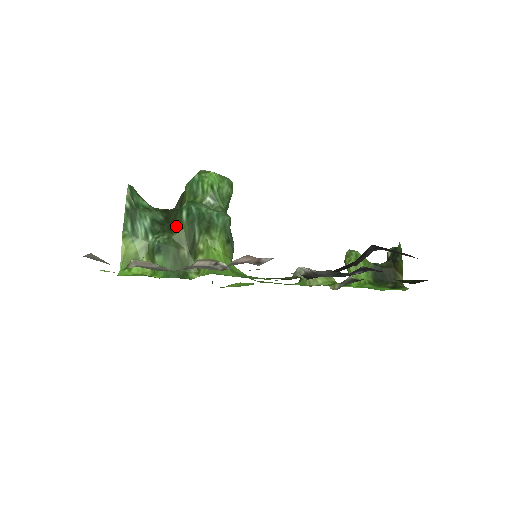
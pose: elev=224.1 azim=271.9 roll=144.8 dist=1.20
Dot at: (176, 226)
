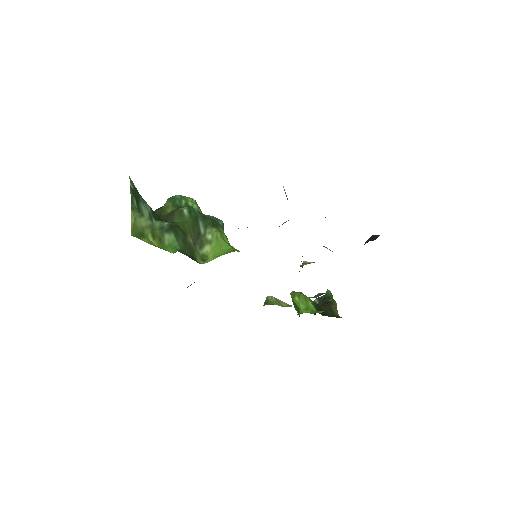
Dot at: (174, 221)
